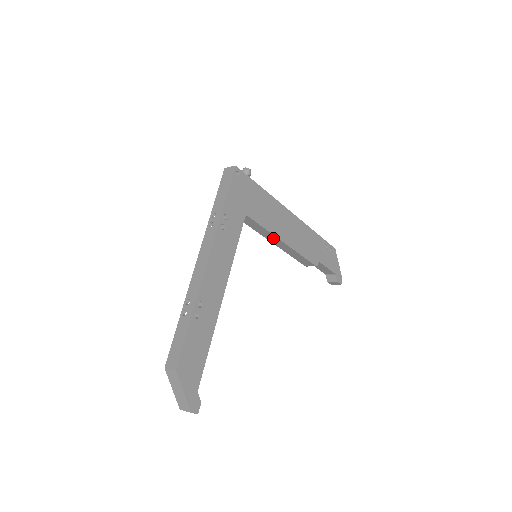
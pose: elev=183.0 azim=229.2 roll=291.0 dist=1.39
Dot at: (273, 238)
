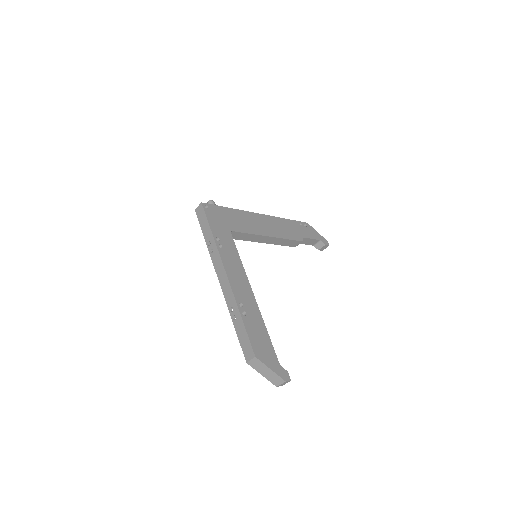
Dot at: (259, 238)
